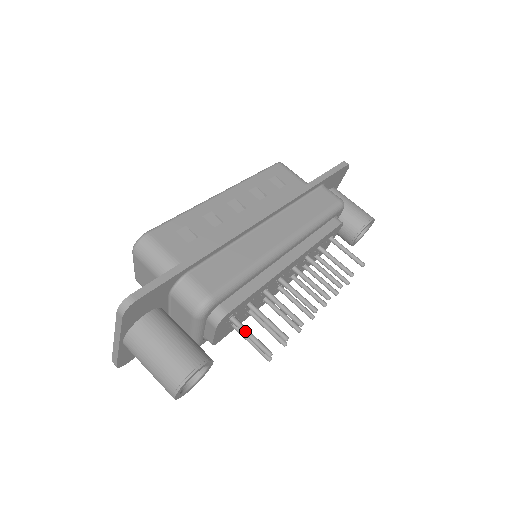
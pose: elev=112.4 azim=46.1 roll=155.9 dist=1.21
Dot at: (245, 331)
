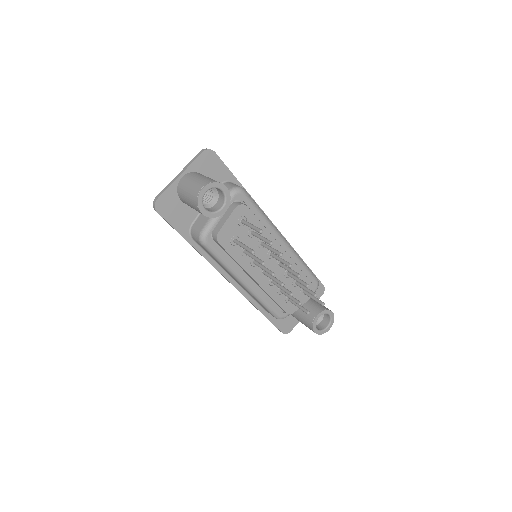
Dot at: (250, 223)
